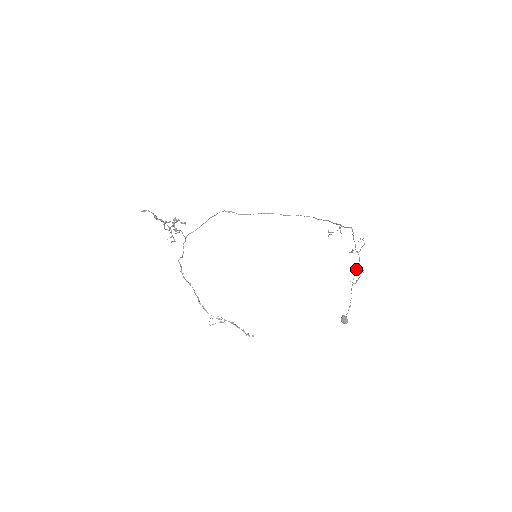
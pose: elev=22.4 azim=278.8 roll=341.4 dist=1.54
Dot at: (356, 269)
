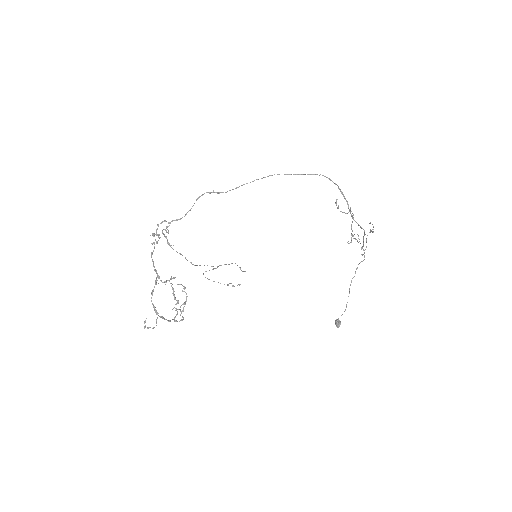
Dot at: (357, 234)
